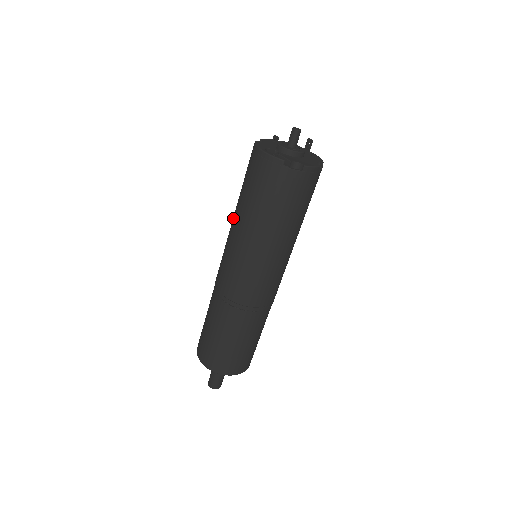
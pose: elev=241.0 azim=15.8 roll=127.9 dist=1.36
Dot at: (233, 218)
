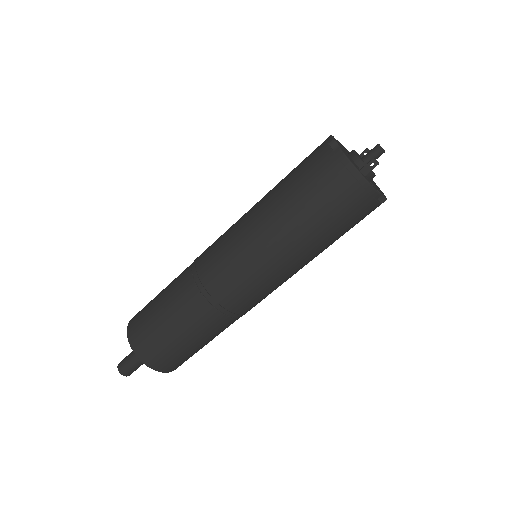
Dot at: (268, 224)
